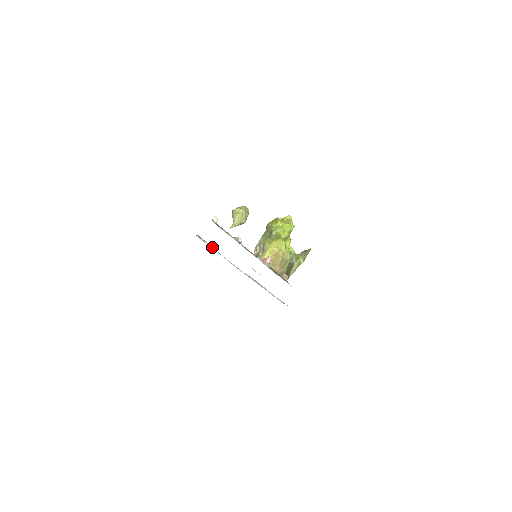
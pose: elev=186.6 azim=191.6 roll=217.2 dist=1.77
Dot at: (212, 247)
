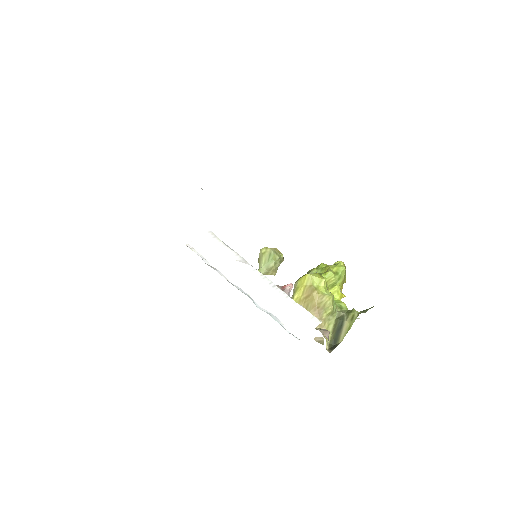
Dot at: occluded
